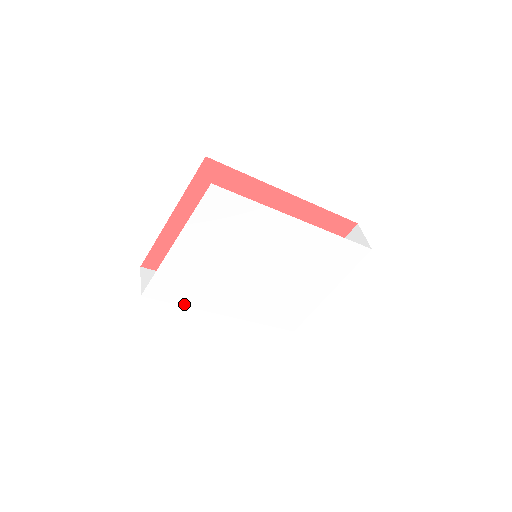
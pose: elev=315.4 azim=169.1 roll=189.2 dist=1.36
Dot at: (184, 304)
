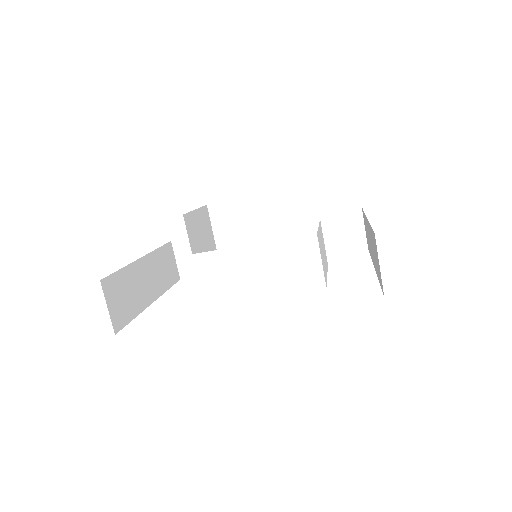
Dot at: occluded
